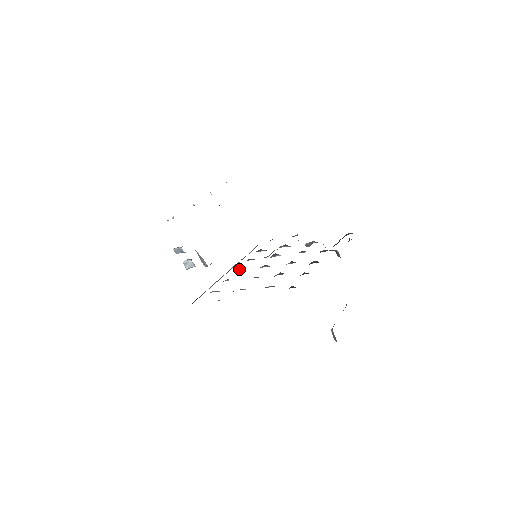
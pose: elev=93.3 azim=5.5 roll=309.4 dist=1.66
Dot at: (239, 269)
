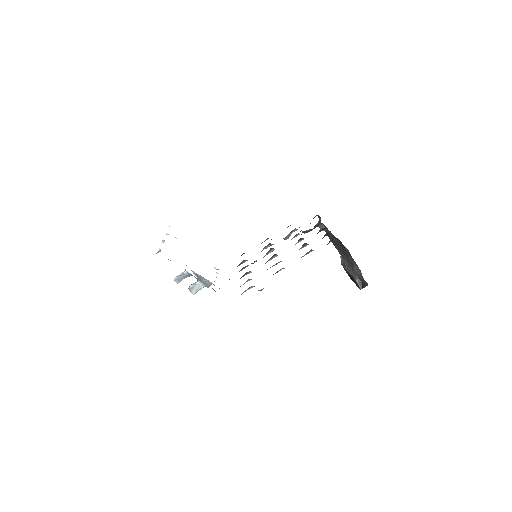
Dot at: (245, 274)
